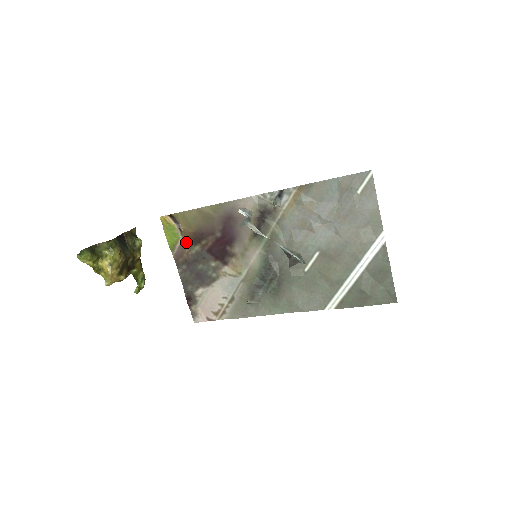
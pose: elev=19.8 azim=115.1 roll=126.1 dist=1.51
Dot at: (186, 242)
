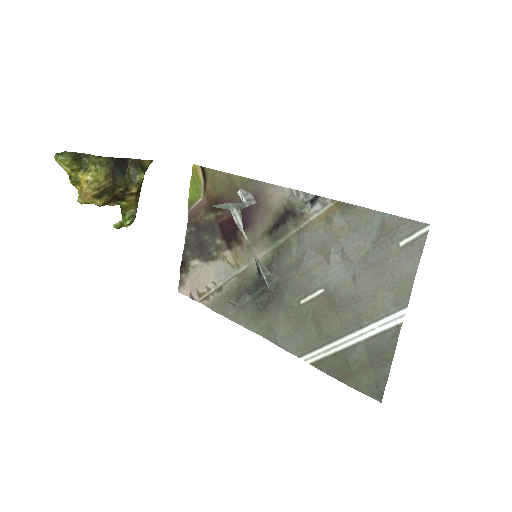
Dot at: (205, 204)
